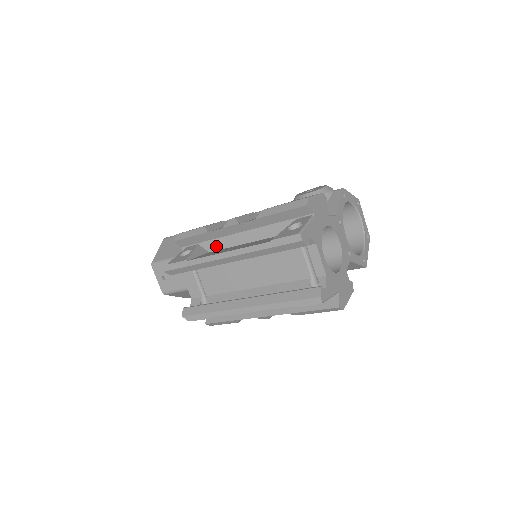
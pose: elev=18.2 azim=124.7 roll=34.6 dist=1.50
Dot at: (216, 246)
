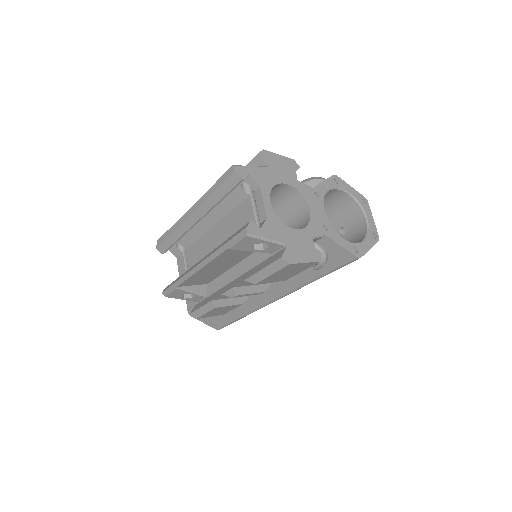
Dot at: occluded
